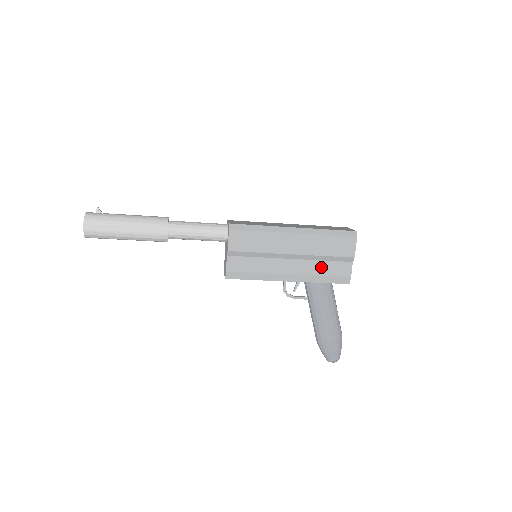
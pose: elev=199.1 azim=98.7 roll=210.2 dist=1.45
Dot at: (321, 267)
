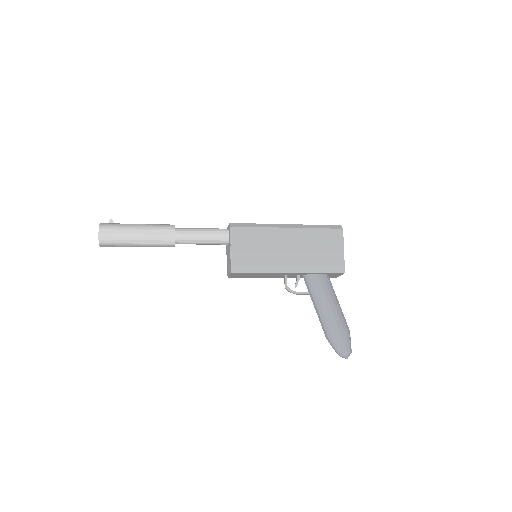
Dot at: (316, 258)
